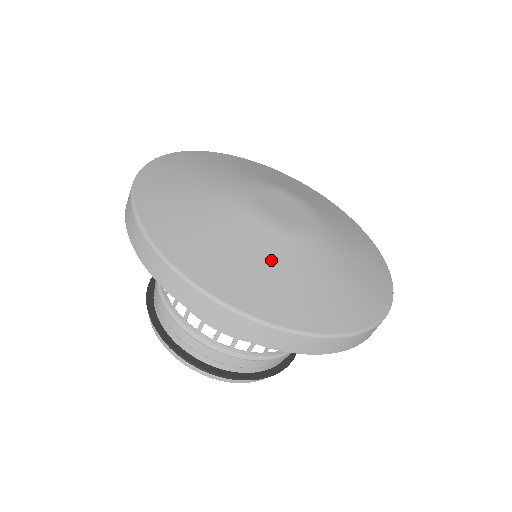
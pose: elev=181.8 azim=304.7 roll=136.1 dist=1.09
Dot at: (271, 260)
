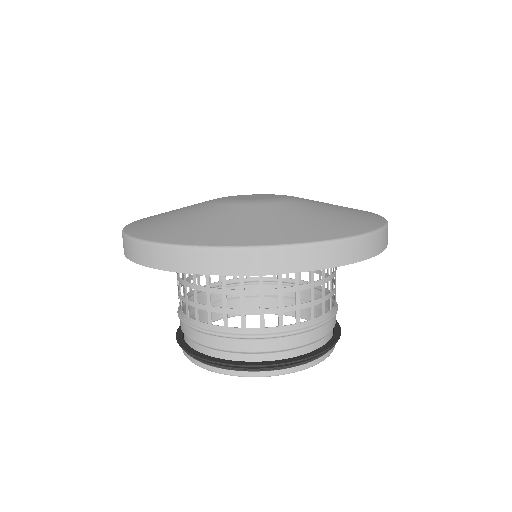
Dot at: (252, 217)
